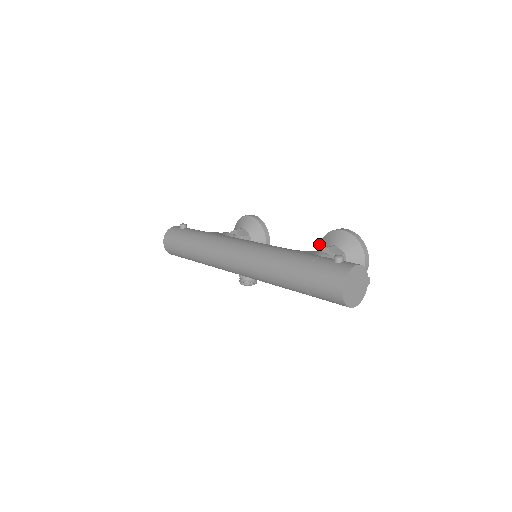
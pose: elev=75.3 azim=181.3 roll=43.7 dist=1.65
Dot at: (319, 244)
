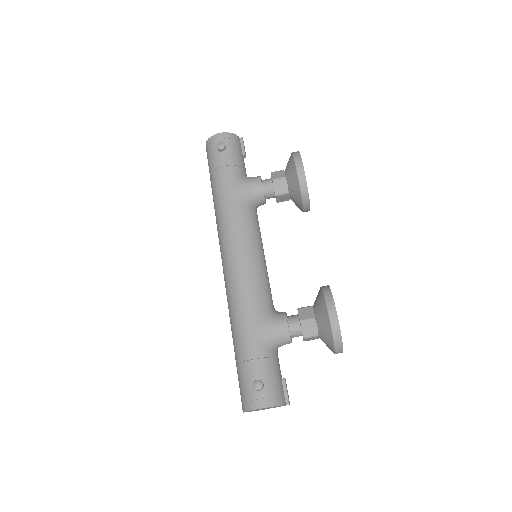
Dot at: (320, 287)
